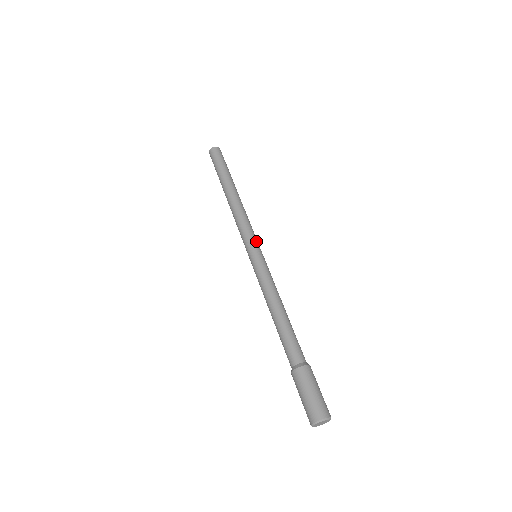
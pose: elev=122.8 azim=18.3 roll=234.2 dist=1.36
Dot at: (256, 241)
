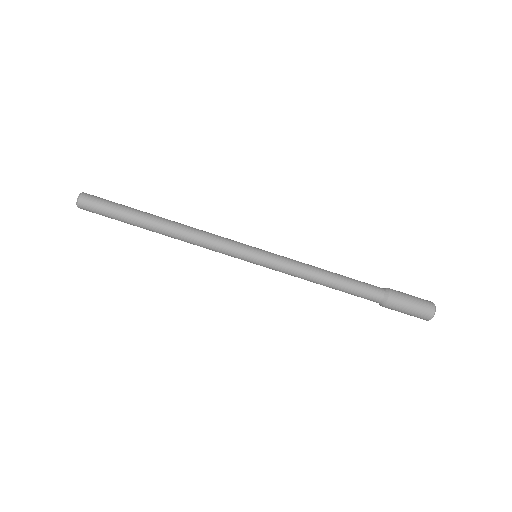
Dot at: (240, 255)
